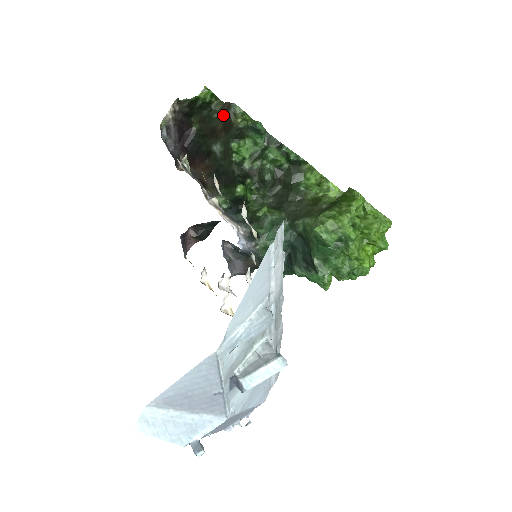
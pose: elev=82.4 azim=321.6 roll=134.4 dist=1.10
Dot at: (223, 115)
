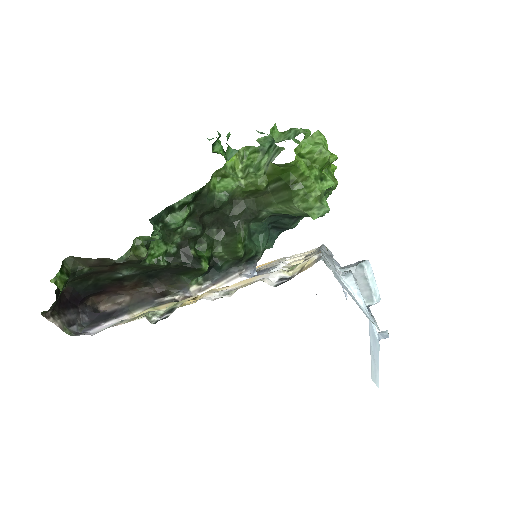
Dot at: (103, 266)
